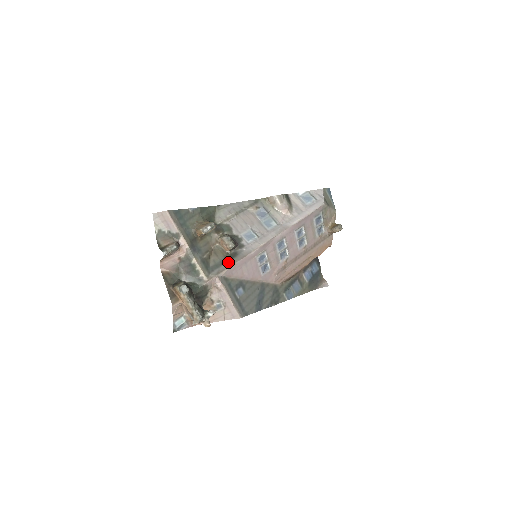
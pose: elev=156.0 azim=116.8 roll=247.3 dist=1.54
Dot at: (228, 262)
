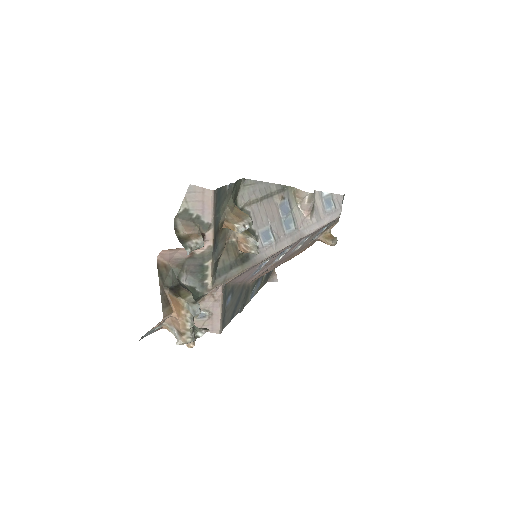
Dot at: (238, 267)
